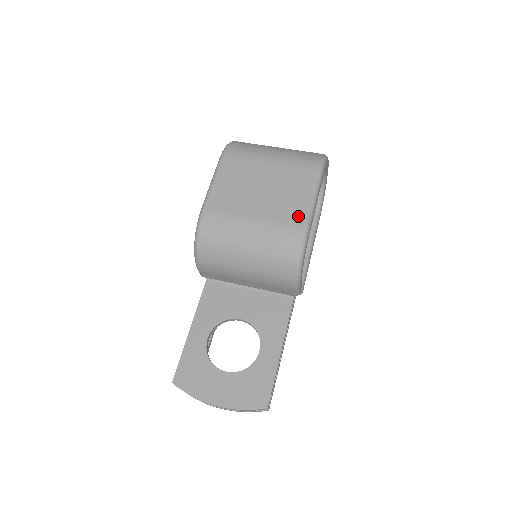
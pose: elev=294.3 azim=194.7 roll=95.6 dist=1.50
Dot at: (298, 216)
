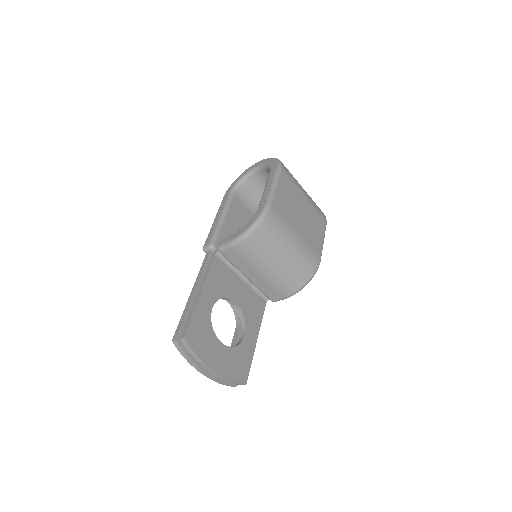
Dot at: (318, 249)
